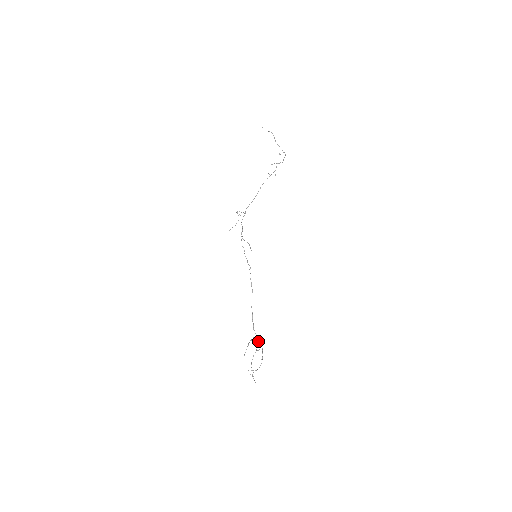
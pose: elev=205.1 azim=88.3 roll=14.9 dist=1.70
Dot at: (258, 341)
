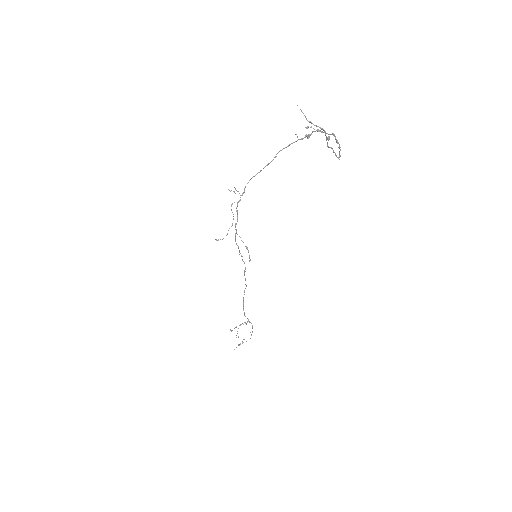
Dot at: occluded
